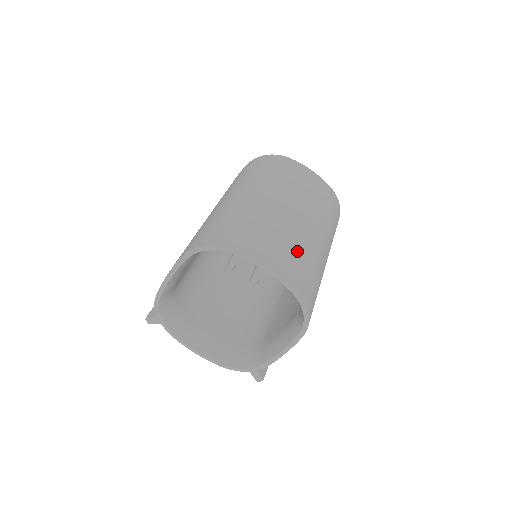
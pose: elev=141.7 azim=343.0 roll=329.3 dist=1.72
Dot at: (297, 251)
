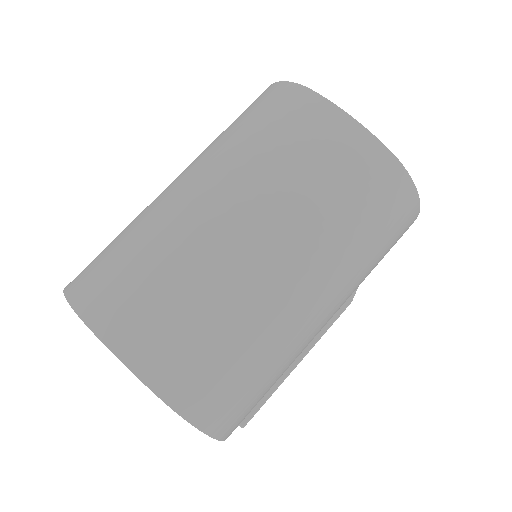
Dot at: (206, 321)
